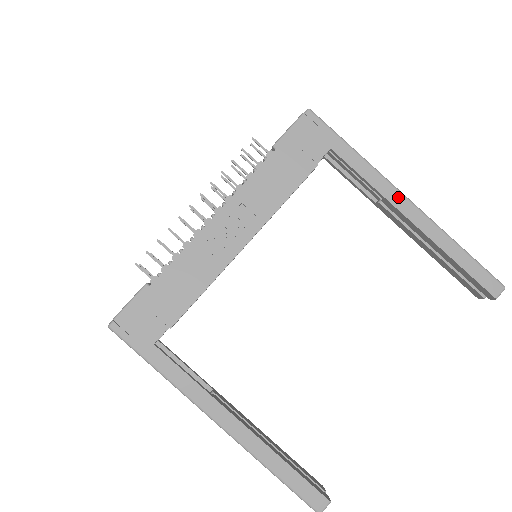
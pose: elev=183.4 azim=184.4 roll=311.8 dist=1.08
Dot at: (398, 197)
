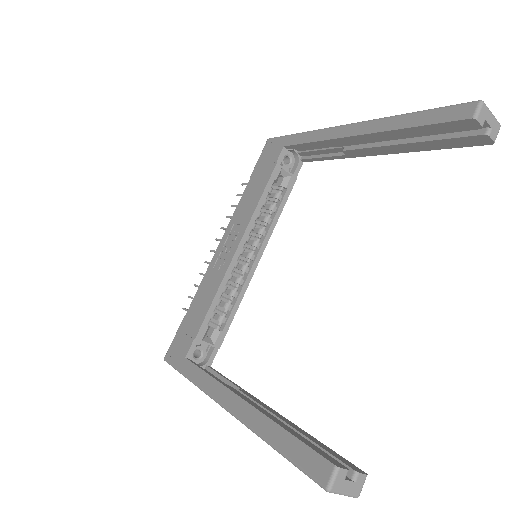
Dot at: (338, 130)
